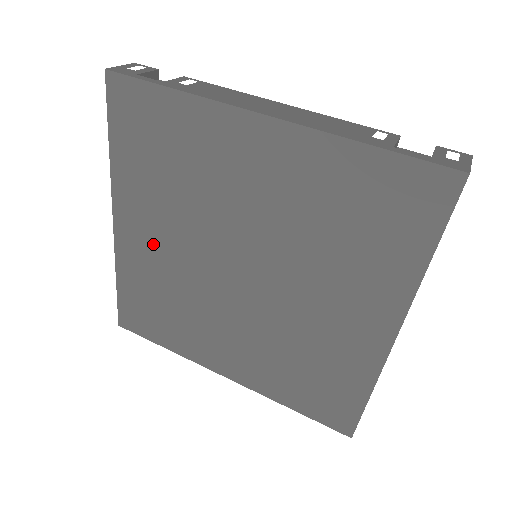
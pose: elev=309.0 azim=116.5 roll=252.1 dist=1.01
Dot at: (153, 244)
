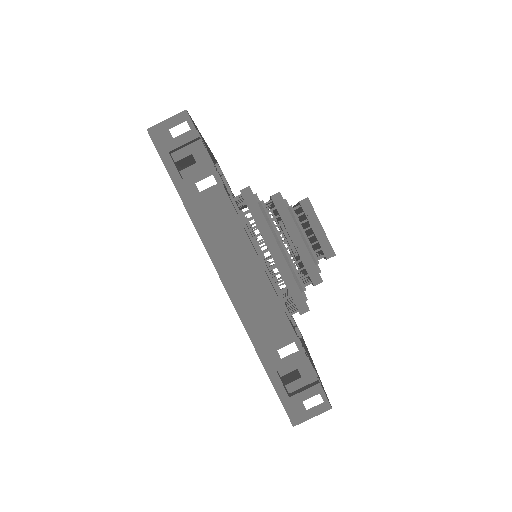
Dot at: occluded
